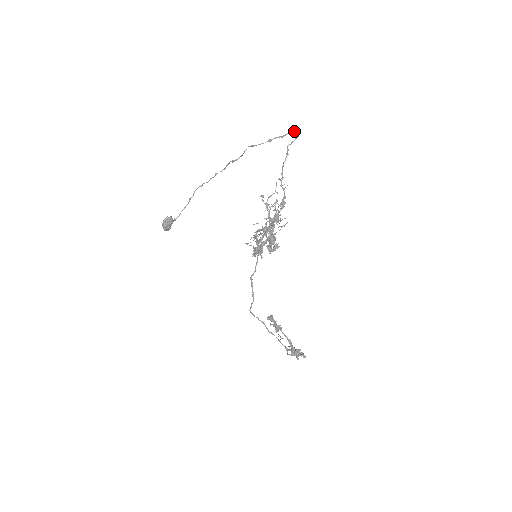
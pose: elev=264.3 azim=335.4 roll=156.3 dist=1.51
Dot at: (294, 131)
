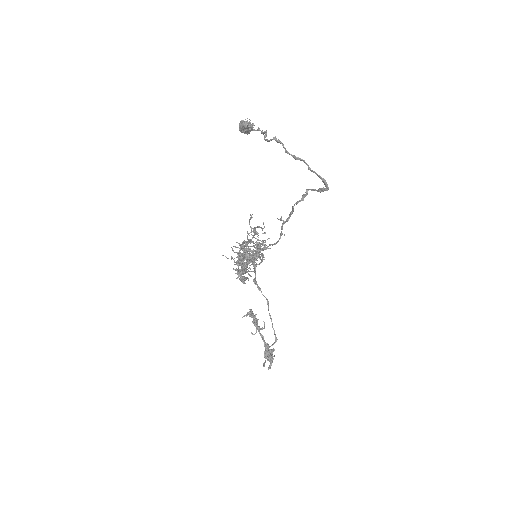
Dot at: (321, 178)
